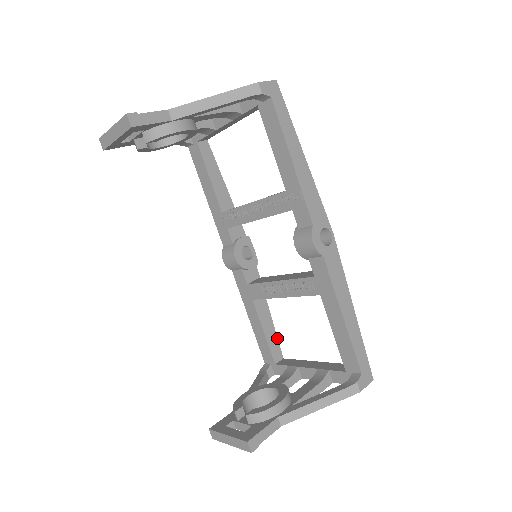
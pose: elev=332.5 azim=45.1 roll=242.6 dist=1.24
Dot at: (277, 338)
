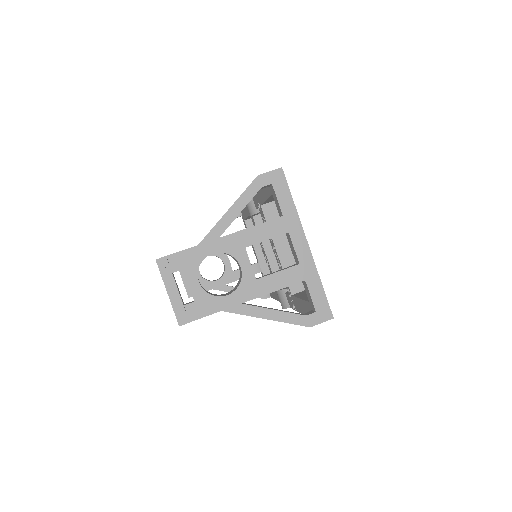
Dot at: occluded
